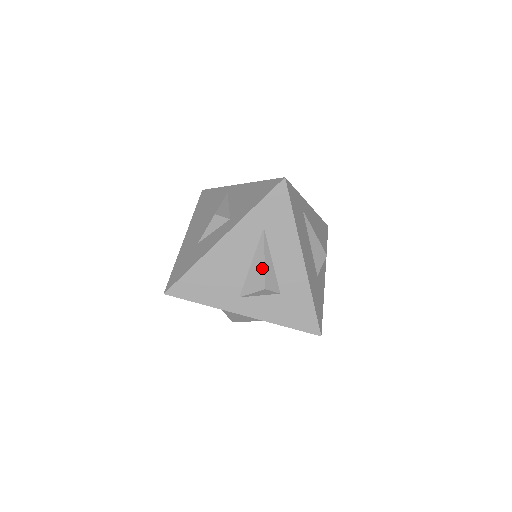
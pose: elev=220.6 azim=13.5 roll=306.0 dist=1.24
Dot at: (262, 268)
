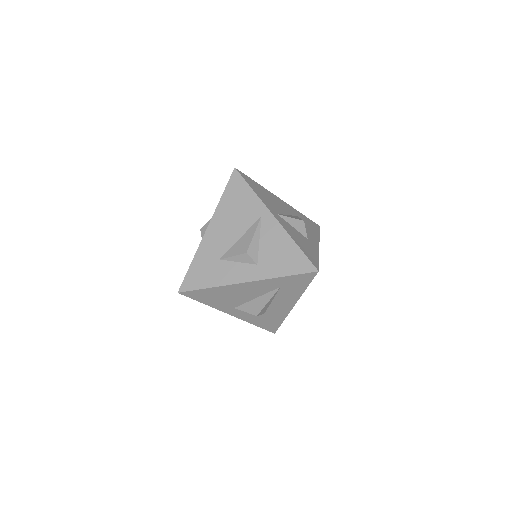
Dot at: (263, 305)
